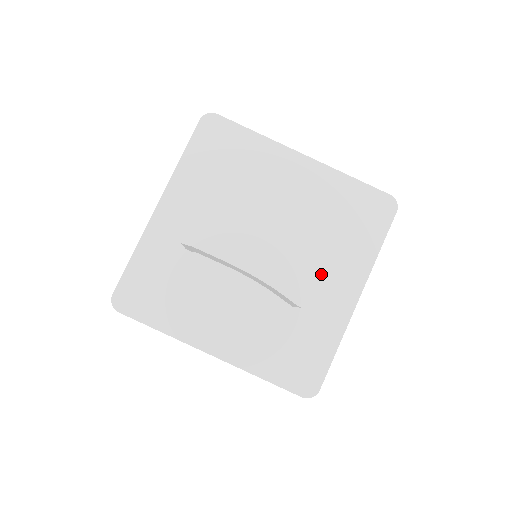
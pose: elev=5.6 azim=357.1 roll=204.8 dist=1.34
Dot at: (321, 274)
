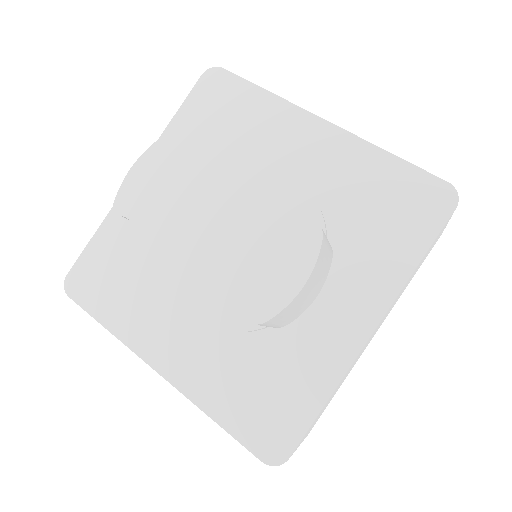
Dot at: (288, 278)
